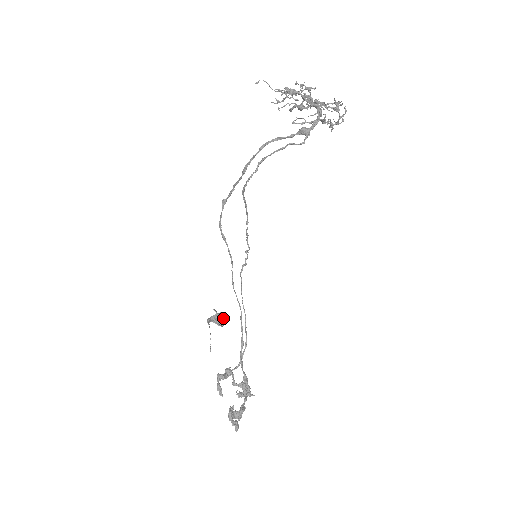
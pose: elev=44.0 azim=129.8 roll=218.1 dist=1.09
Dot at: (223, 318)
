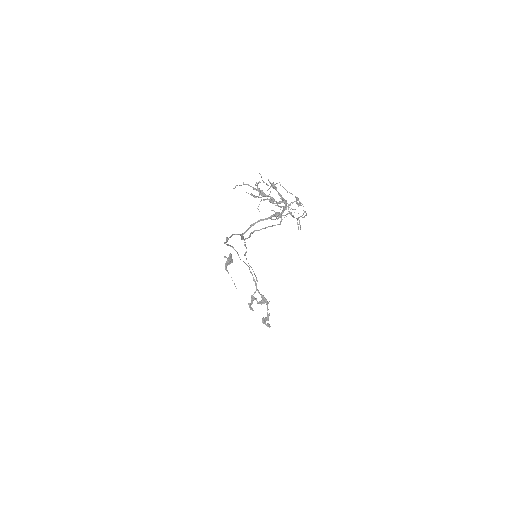
Dot at: occluded
